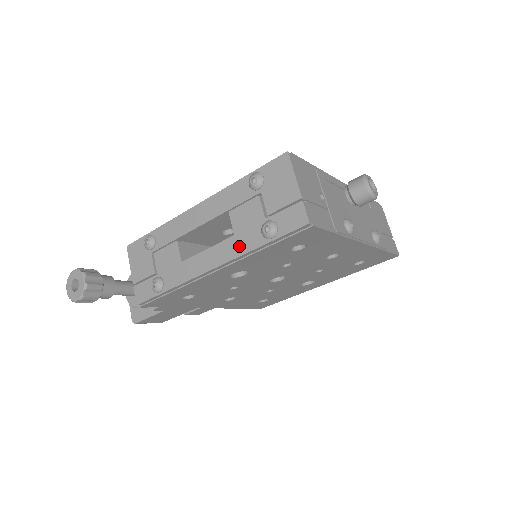
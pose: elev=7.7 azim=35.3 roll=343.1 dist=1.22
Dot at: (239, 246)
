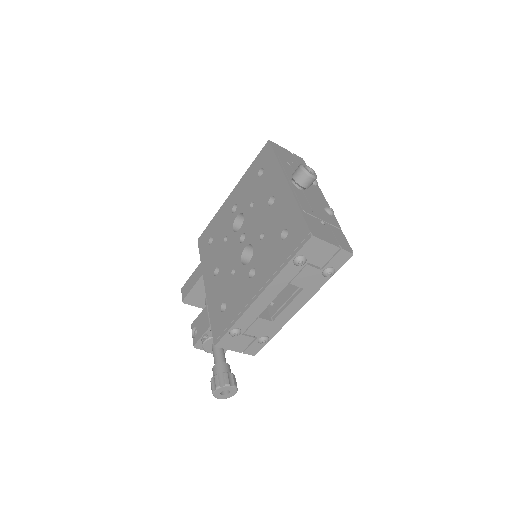
Dot at: (312, 290)
